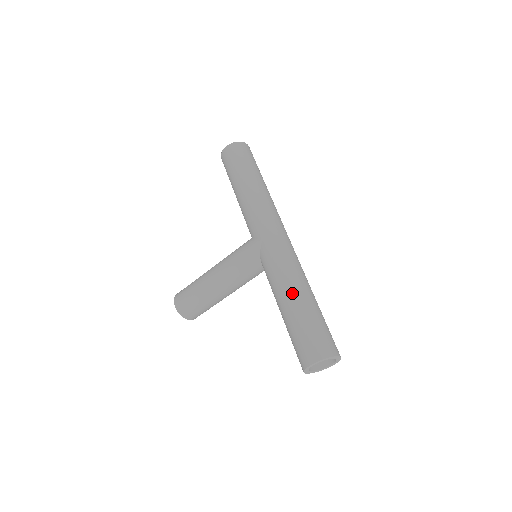
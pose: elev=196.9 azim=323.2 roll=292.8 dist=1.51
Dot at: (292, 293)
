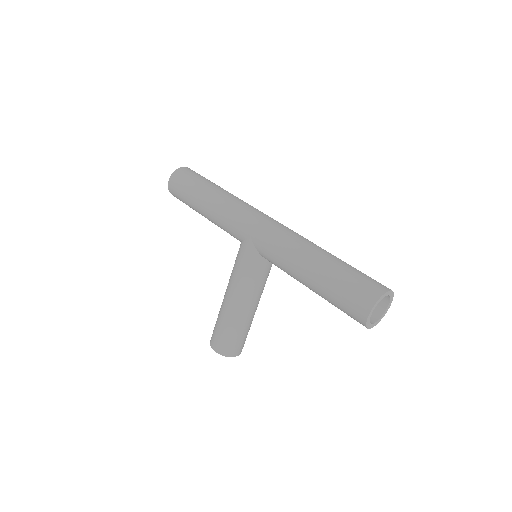
Dot at: (307, 263)
